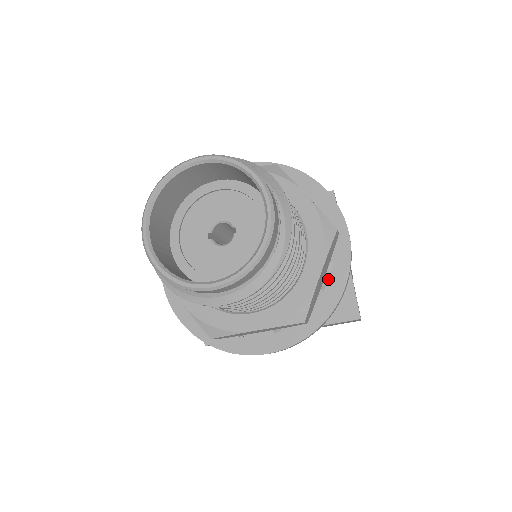
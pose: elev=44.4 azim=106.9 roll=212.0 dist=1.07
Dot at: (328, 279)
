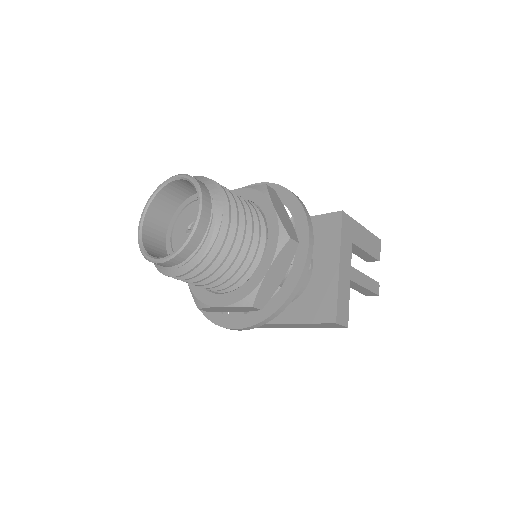
Dot at: (286, 278)
